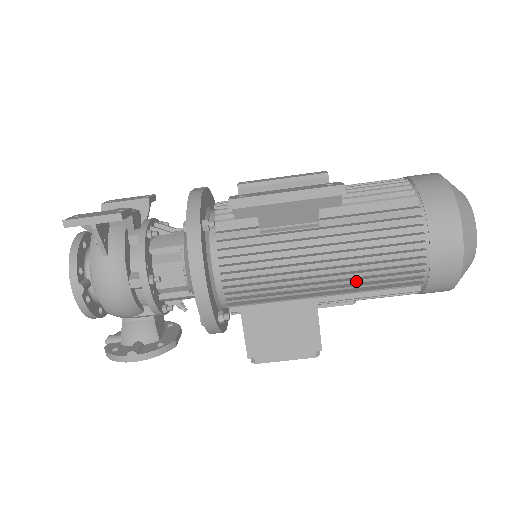
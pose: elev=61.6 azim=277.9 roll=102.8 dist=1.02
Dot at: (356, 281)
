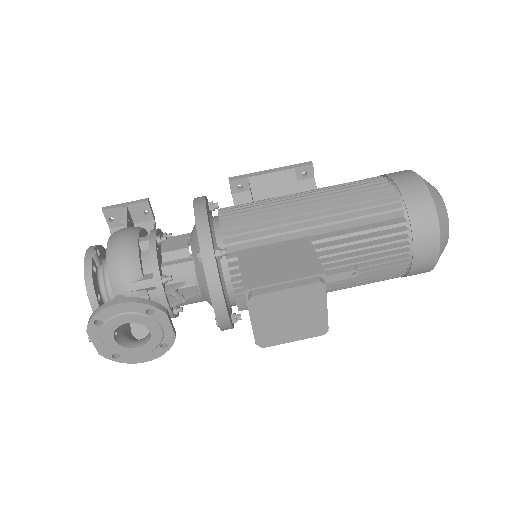
Dot at: (339, 208)
